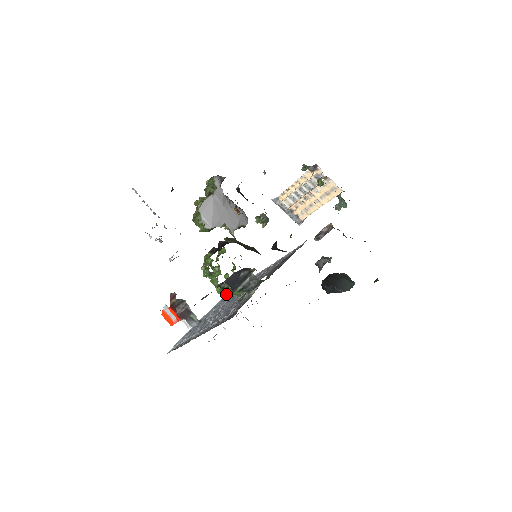
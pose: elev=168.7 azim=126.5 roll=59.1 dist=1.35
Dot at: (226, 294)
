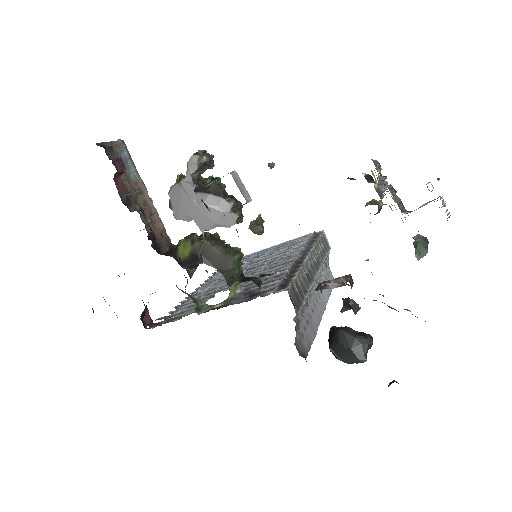
Dot at: occluded
